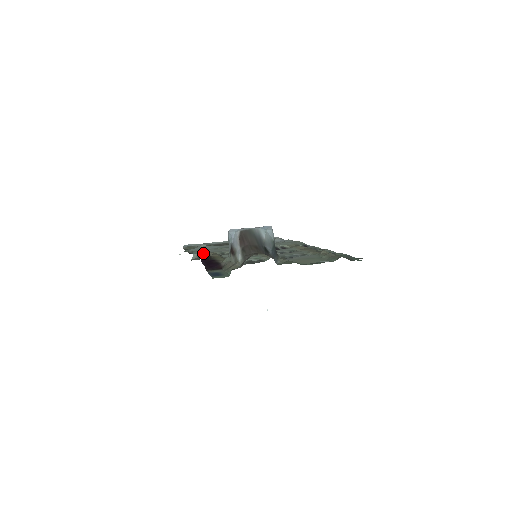
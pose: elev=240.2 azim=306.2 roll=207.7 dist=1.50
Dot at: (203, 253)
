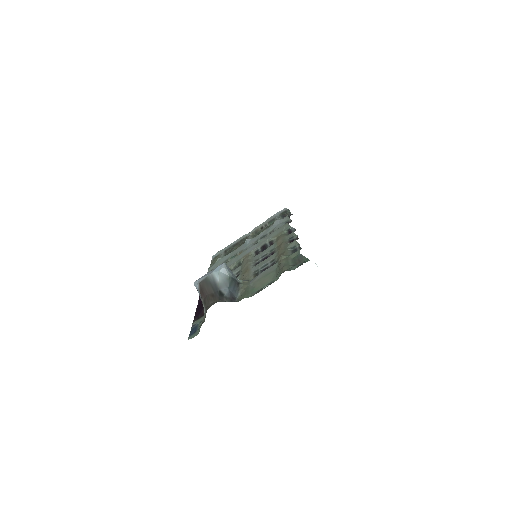
Dot at: occluded
